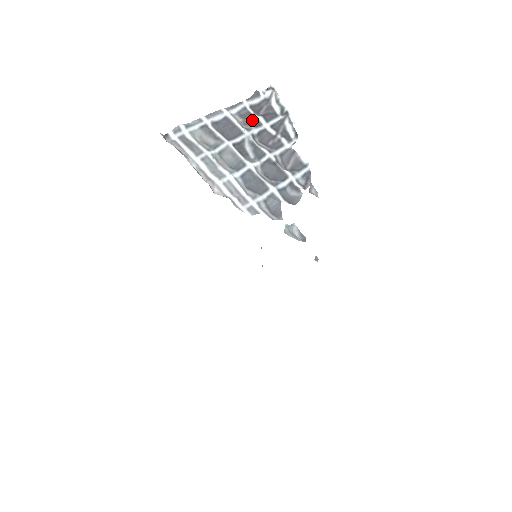
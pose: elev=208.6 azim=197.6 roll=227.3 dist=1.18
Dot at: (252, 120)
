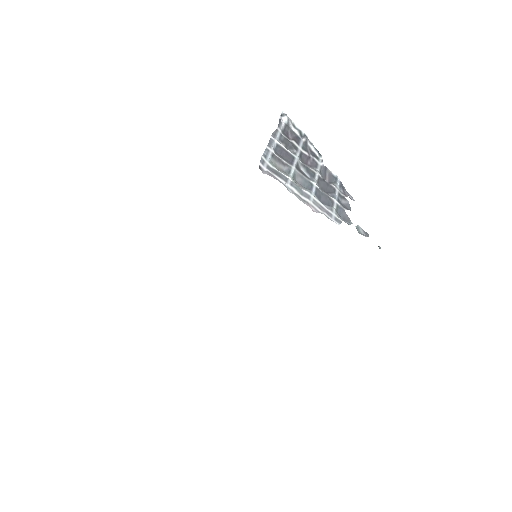
Dot at: (291, 145)
